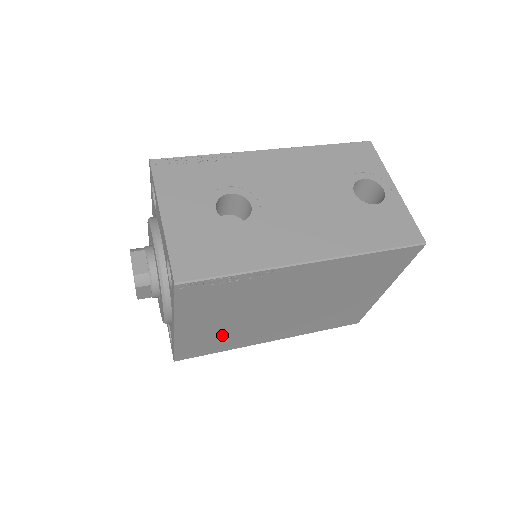
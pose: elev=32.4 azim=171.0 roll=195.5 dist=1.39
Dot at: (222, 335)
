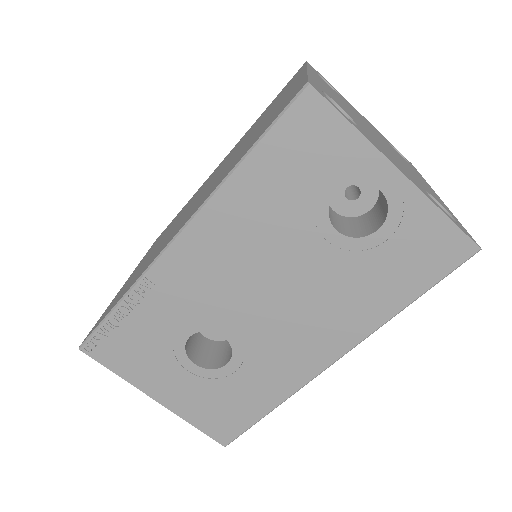
Dot at: occluded
